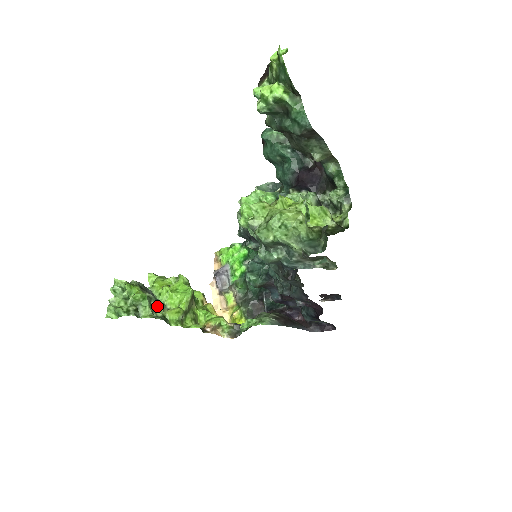
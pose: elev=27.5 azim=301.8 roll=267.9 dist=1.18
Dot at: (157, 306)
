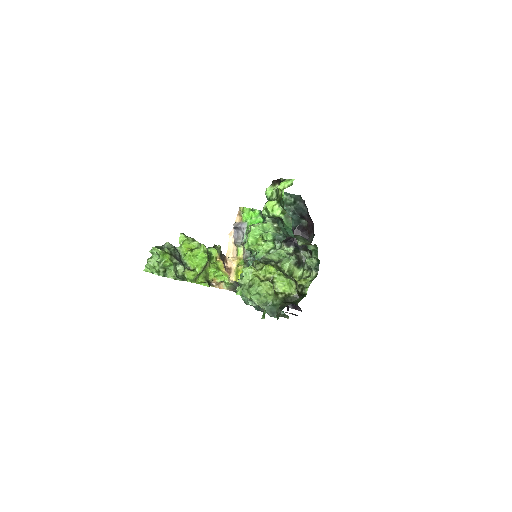
Dot at: (180, 269)
